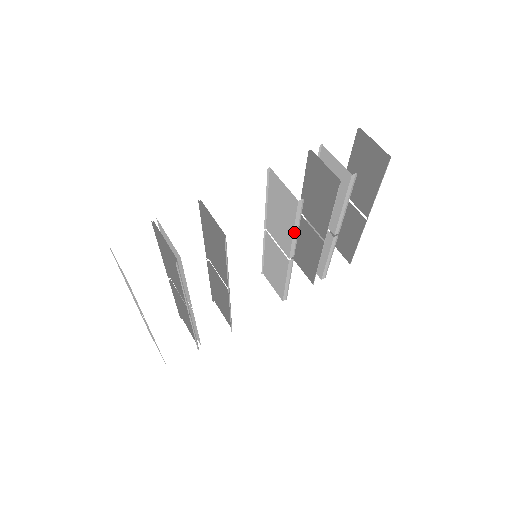
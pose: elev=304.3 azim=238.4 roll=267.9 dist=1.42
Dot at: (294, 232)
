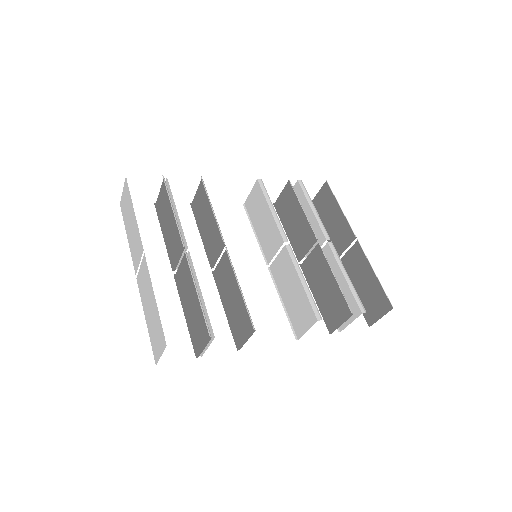
Dot at: (271, 210)
